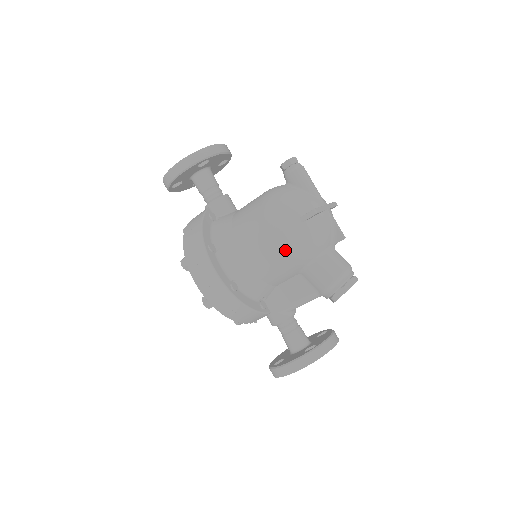
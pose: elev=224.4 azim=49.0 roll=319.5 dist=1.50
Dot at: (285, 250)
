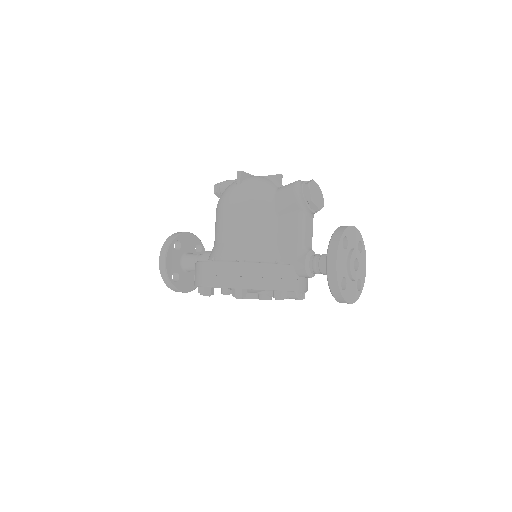
Dot at: (245, 205)
